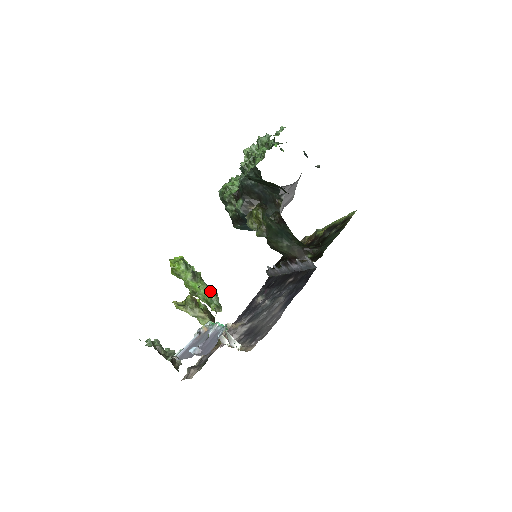
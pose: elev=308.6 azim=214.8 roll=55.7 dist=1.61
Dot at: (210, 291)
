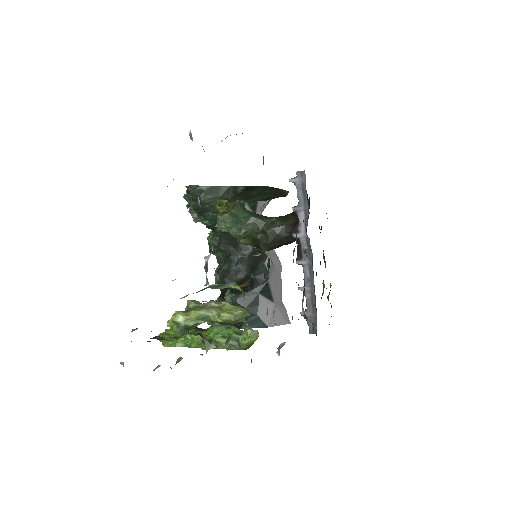
Dot at: (228, 327)
